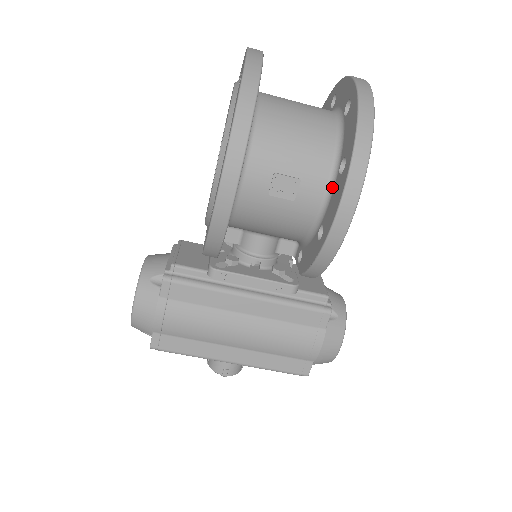
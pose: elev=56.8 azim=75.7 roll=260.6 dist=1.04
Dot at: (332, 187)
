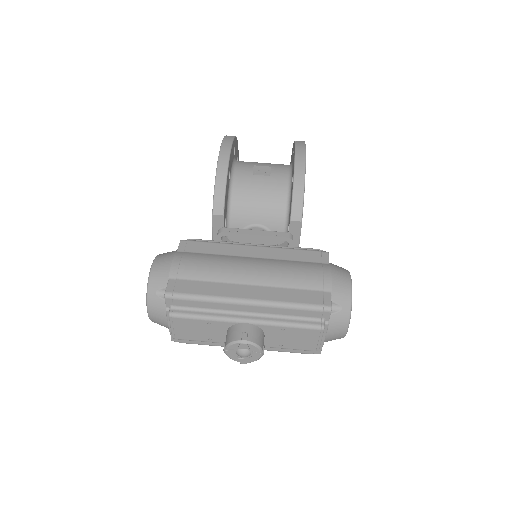
Dot at: (291, 167)
